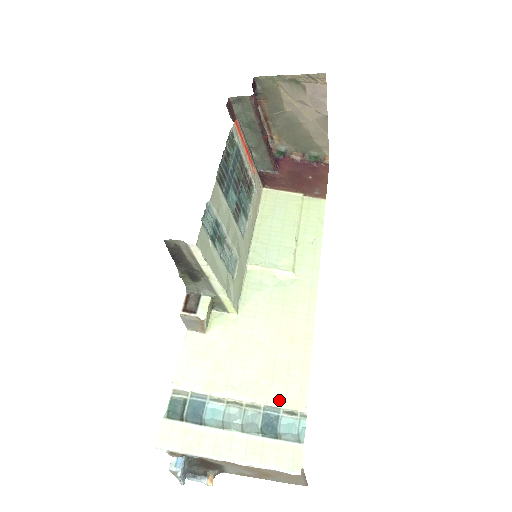
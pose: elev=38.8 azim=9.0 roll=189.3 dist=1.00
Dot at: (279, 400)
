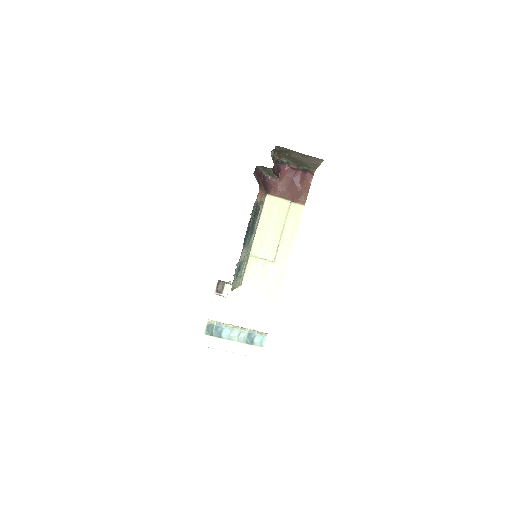
Dot at: (256, 330)
